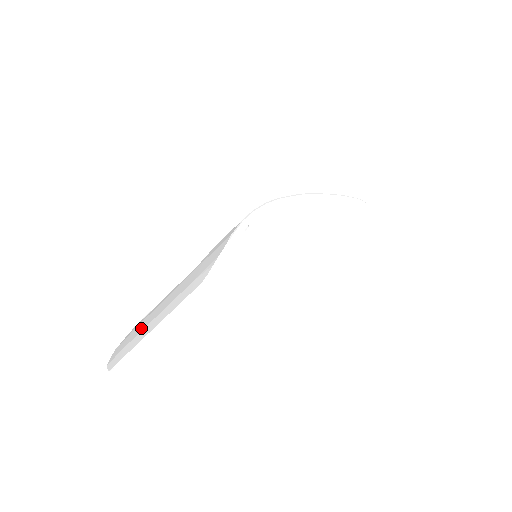
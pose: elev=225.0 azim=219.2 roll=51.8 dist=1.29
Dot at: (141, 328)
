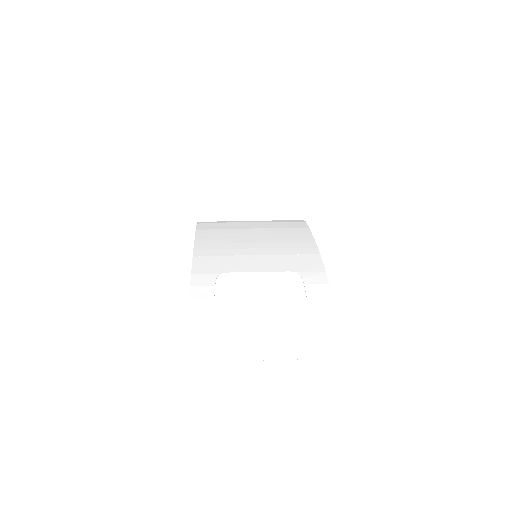
Dot at: (243, 345)
